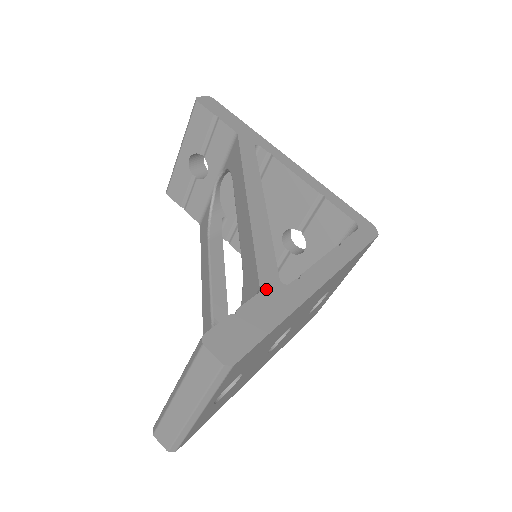
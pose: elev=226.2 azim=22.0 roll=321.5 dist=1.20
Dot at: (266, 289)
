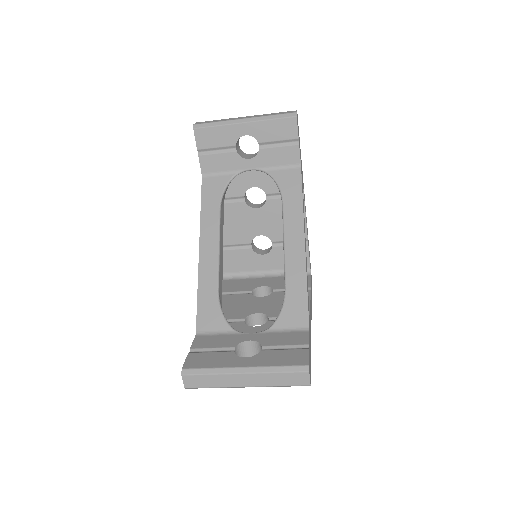
Dot at: occluded
